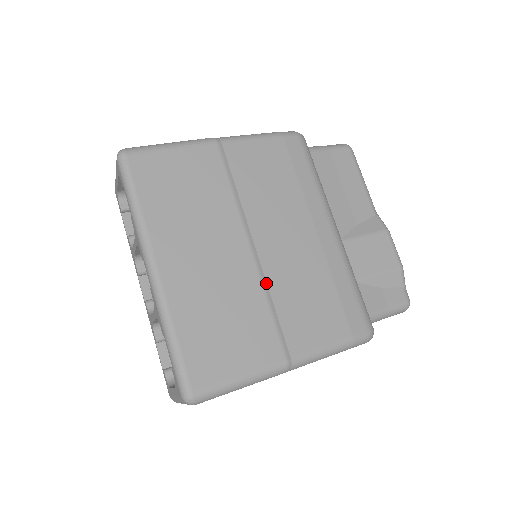
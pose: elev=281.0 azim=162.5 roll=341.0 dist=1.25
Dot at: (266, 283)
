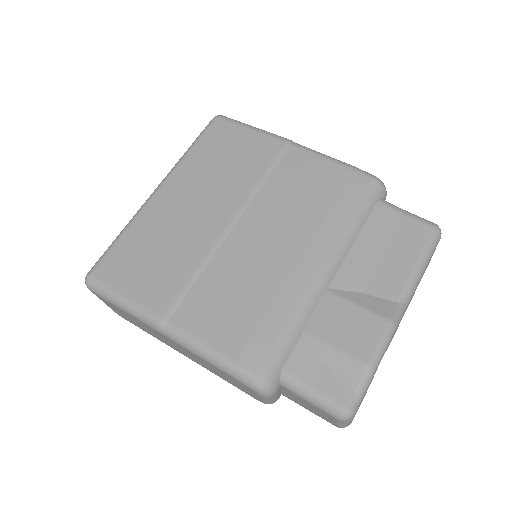
Dot at: (213, 256)
